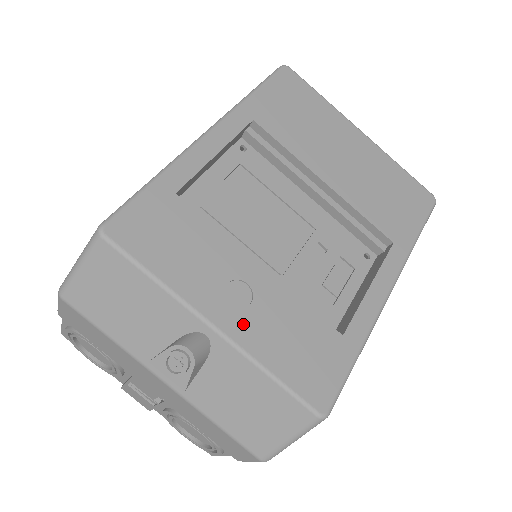
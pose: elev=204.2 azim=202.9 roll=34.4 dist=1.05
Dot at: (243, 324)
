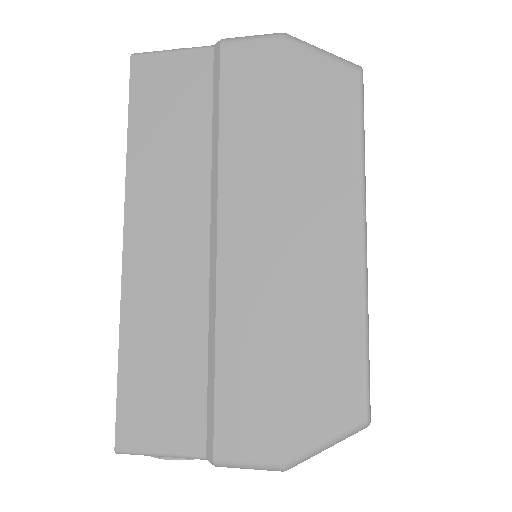
Dot at: occluded
